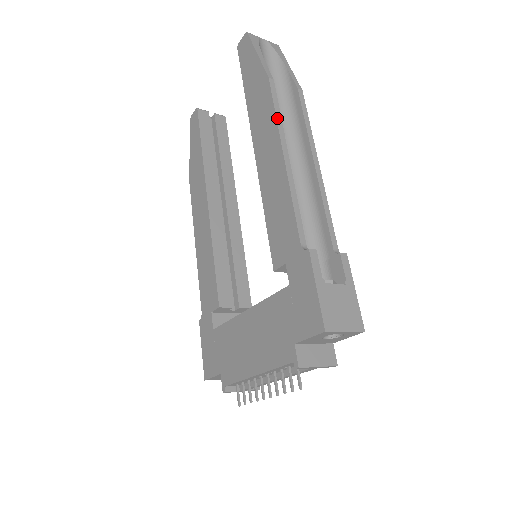
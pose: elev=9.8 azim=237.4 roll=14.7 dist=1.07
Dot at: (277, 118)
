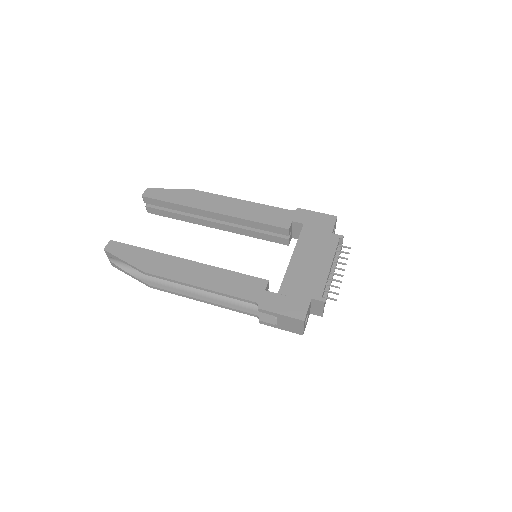
Dot at: (220, 195)
